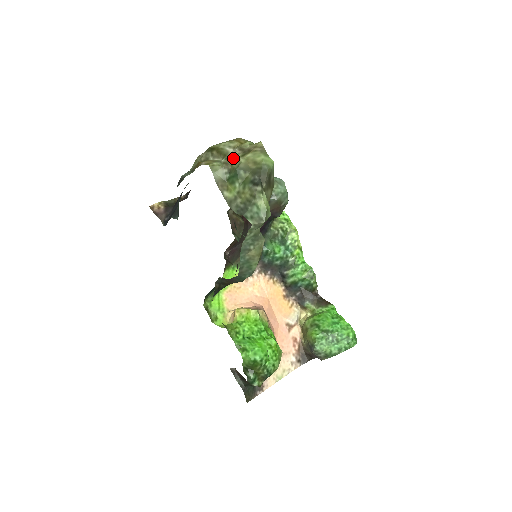
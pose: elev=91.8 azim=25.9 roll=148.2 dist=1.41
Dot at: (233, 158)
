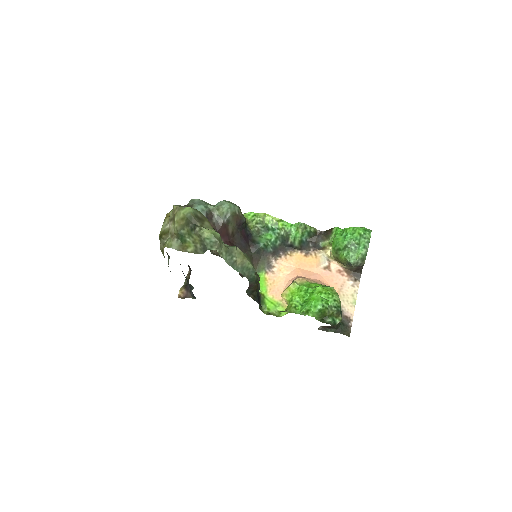
Dot at: (172, 229)
